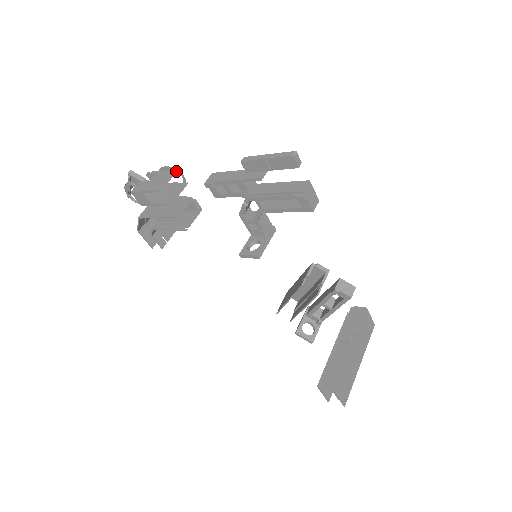
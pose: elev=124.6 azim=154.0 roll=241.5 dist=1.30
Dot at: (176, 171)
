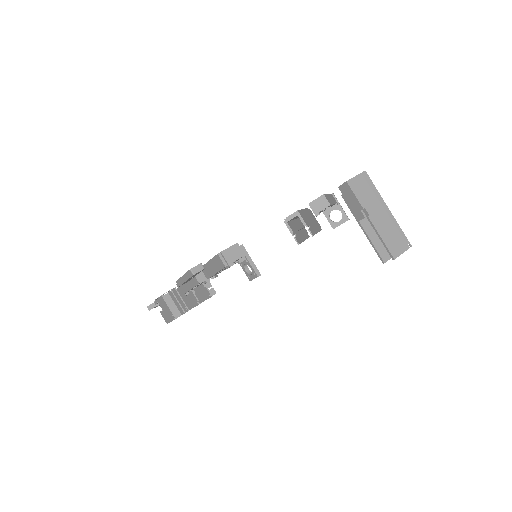
Dot at: (163, 298)
